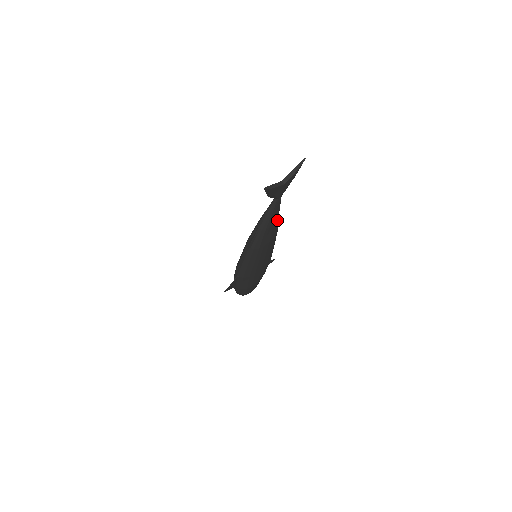
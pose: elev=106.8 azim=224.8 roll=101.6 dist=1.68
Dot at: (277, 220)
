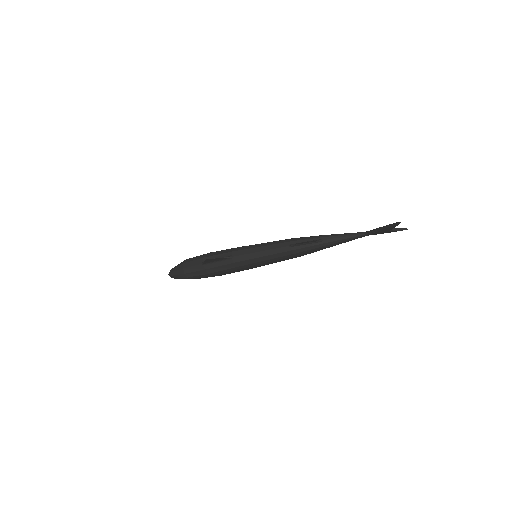
Dot at: (329, 247)
